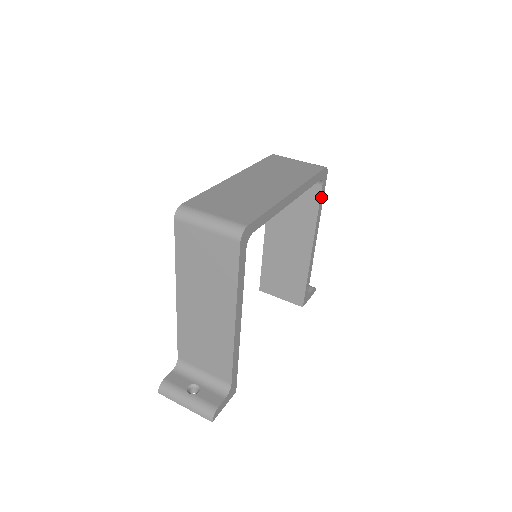
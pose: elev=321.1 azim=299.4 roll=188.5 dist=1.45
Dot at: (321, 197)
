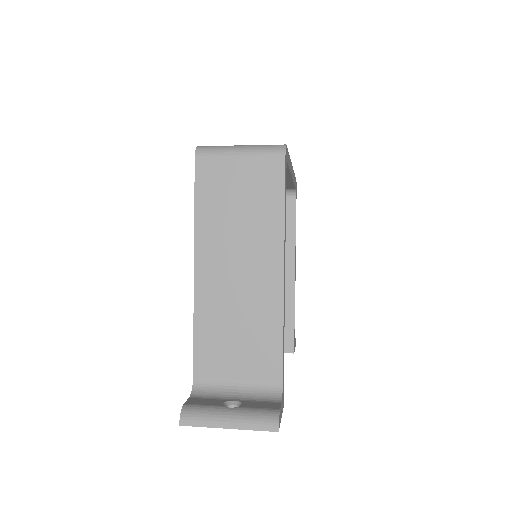
Dot at: (295, 213)
